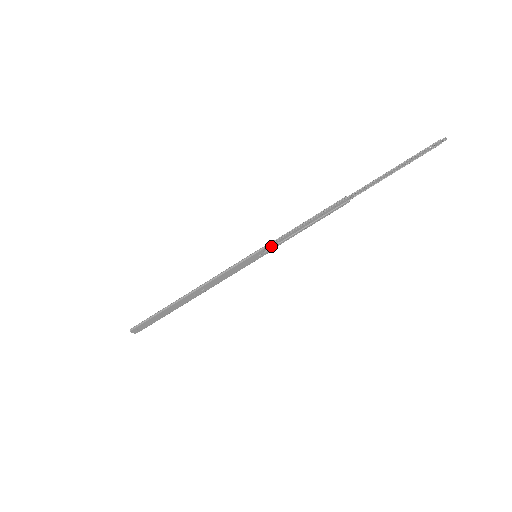
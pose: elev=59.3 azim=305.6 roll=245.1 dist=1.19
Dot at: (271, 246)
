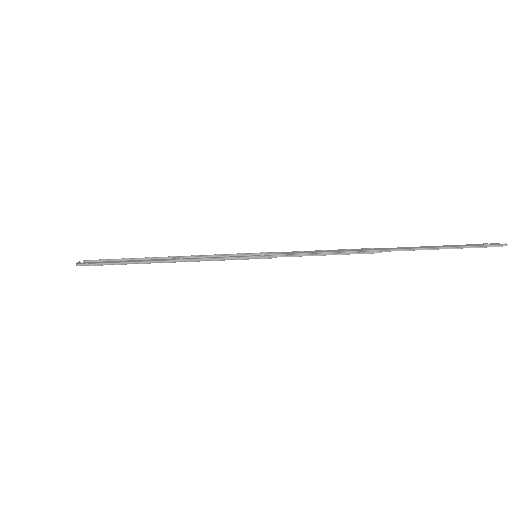
Dot at: (277, 255)
